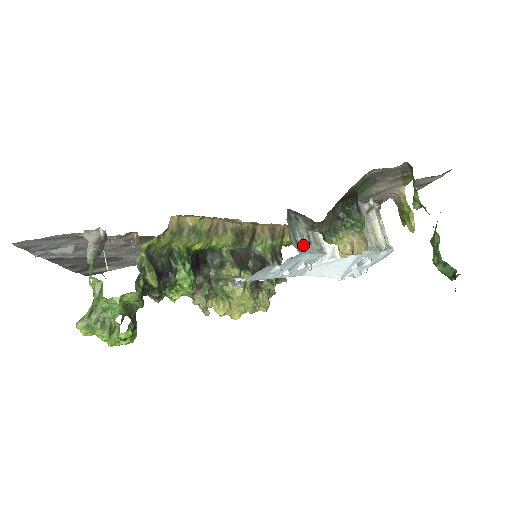
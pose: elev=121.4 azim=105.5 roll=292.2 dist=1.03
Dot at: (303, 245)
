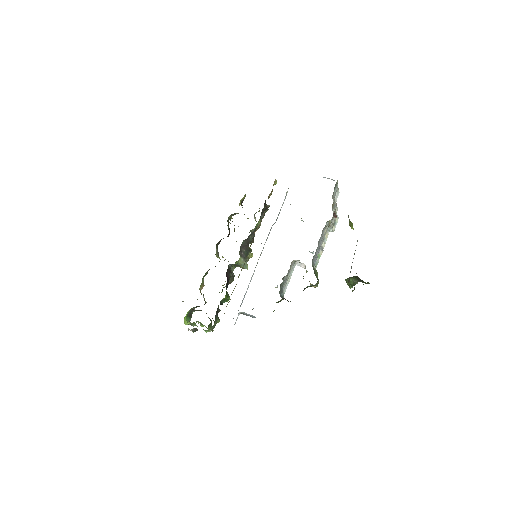
Dot at: (286, 283)
